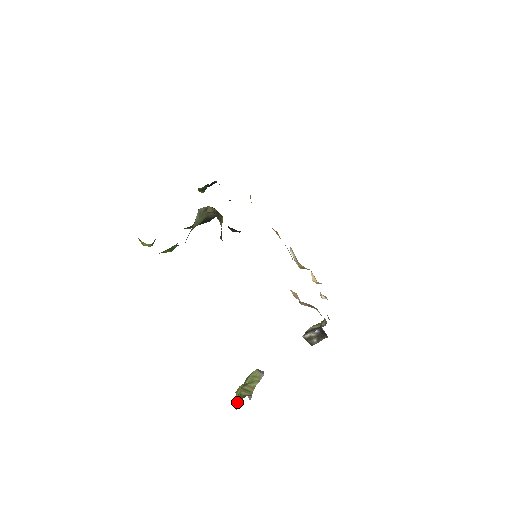
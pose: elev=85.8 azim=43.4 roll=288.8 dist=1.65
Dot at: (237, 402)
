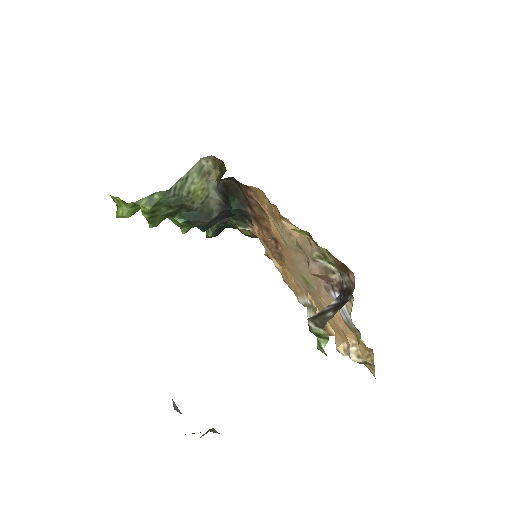
Dot at: occluded
